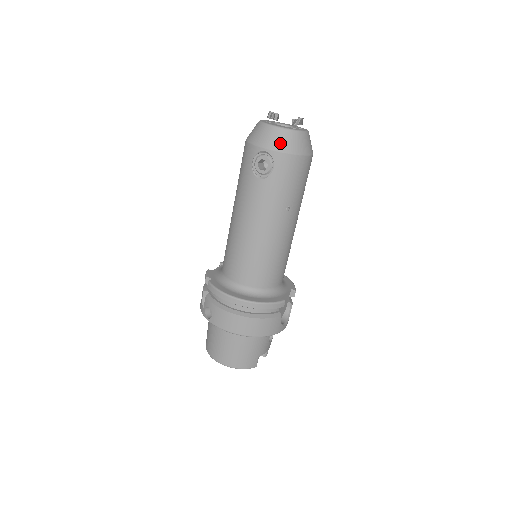
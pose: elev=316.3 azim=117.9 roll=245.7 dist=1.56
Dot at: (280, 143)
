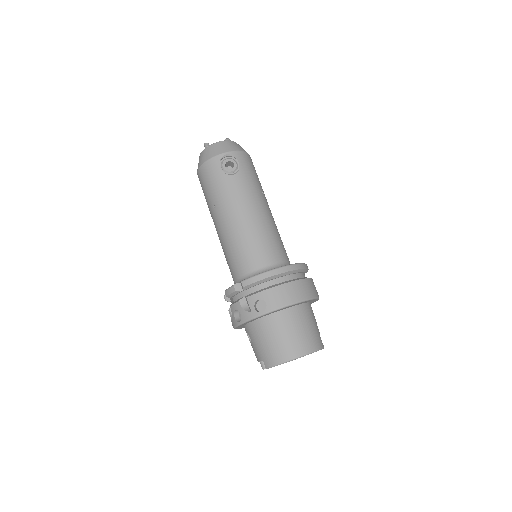
Dot at: (232, 147)
